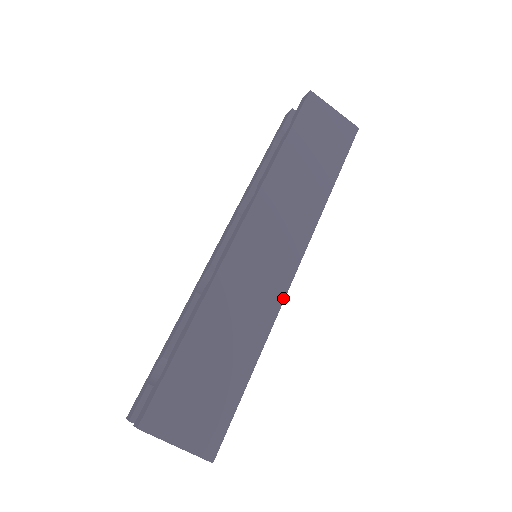
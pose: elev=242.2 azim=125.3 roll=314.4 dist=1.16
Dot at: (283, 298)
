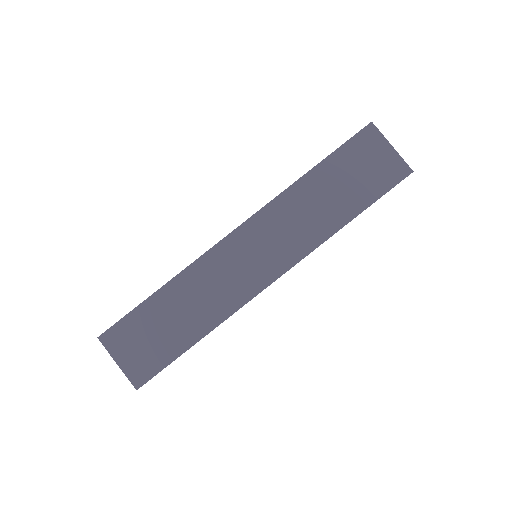
Dot at: (250, 299)
